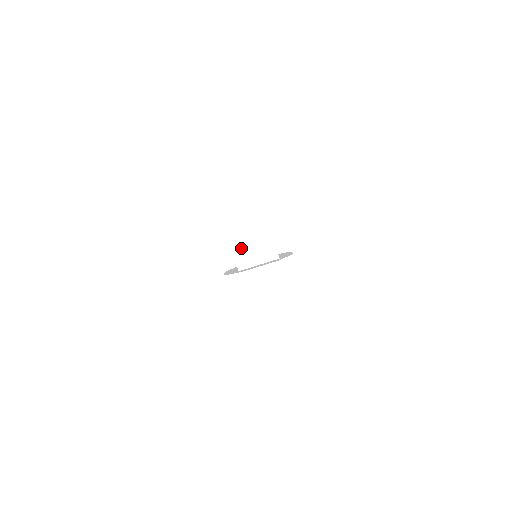
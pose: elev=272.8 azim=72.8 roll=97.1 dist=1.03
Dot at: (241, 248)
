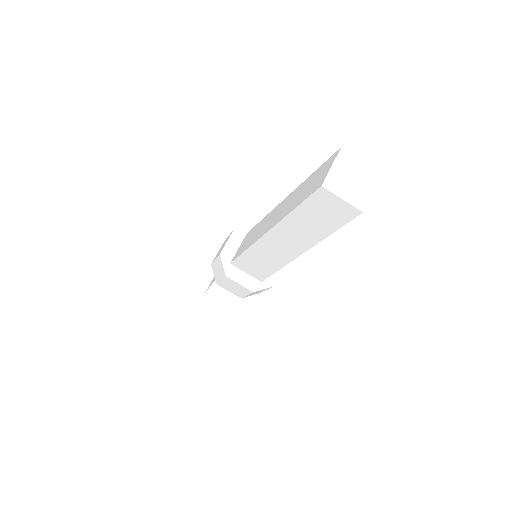
Dot at: (241, 264)
